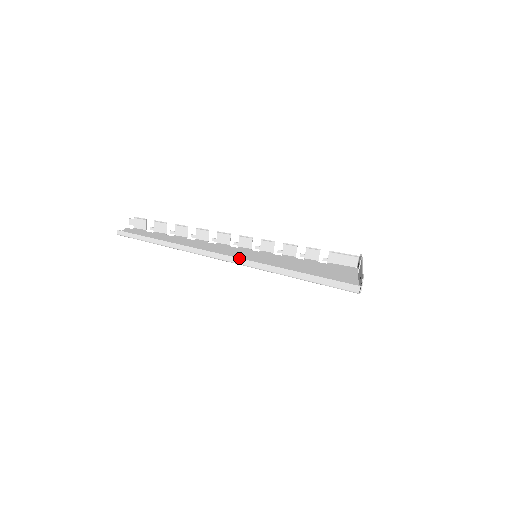
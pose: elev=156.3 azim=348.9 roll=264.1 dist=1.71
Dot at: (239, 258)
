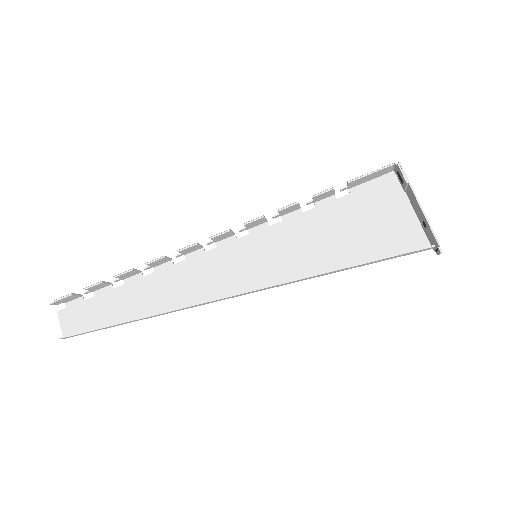
Dot at: (247, 293)
